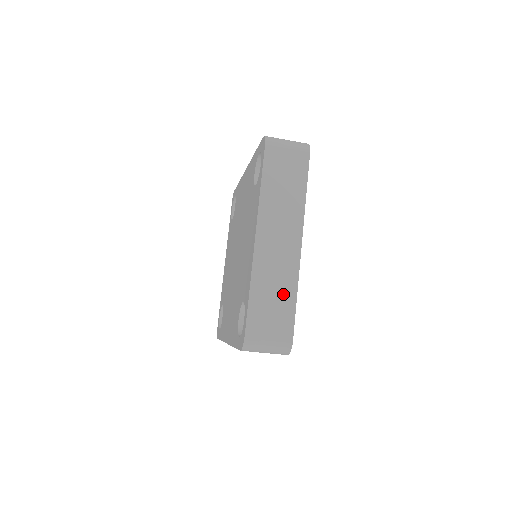
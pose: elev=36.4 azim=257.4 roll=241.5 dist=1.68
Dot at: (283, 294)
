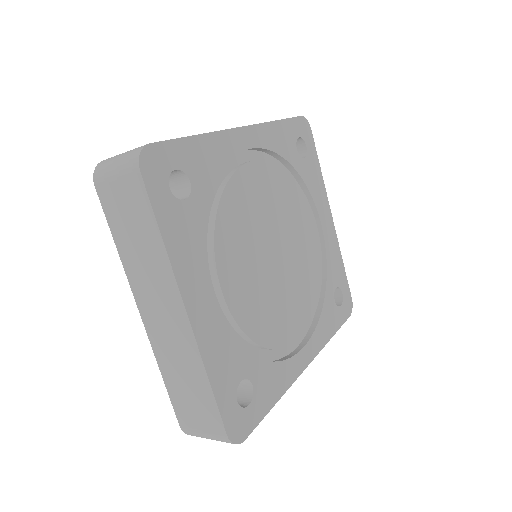
Dot at: (194, 380)
